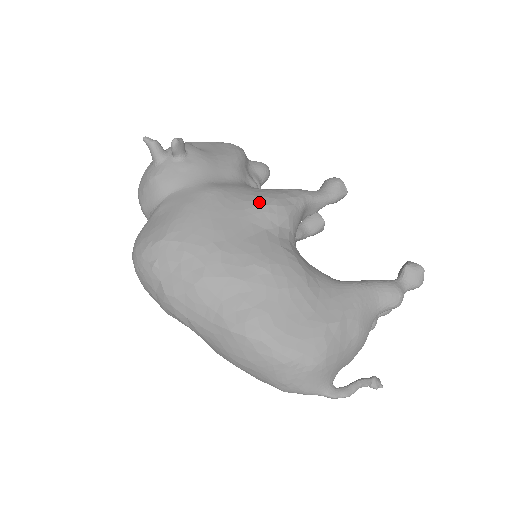
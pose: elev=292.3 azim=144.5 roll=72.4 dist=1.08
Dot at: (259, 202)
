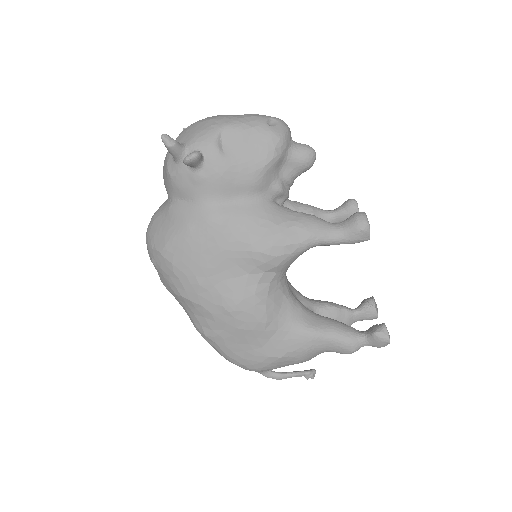
Dot at: (253, 246)
